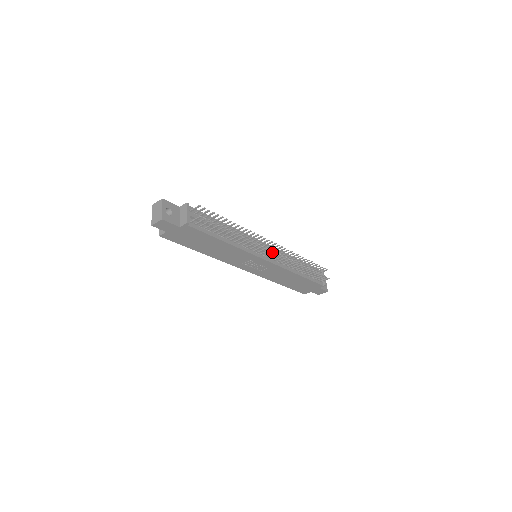
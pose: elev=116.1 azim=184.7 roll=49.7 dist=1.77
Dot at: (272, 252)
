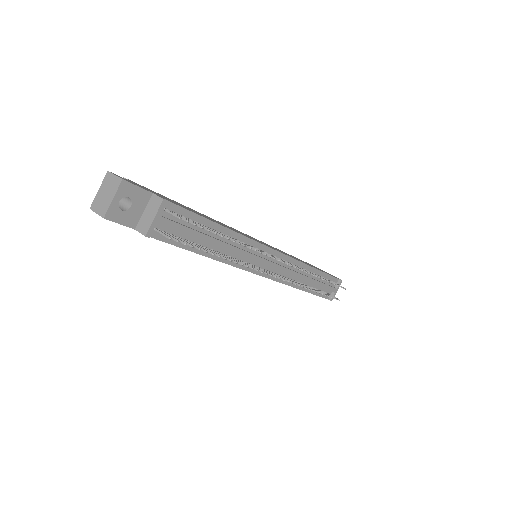
Dot at: (274, 276)
